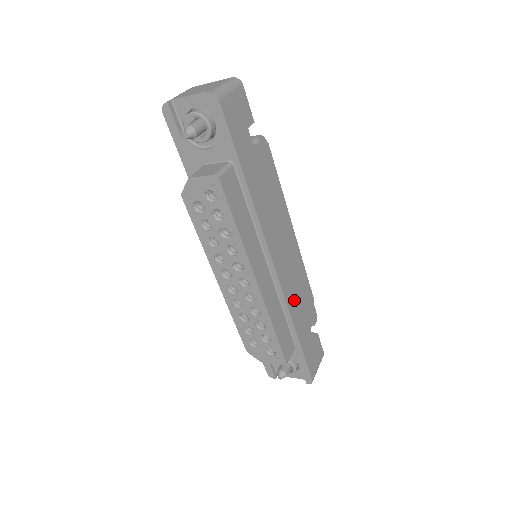
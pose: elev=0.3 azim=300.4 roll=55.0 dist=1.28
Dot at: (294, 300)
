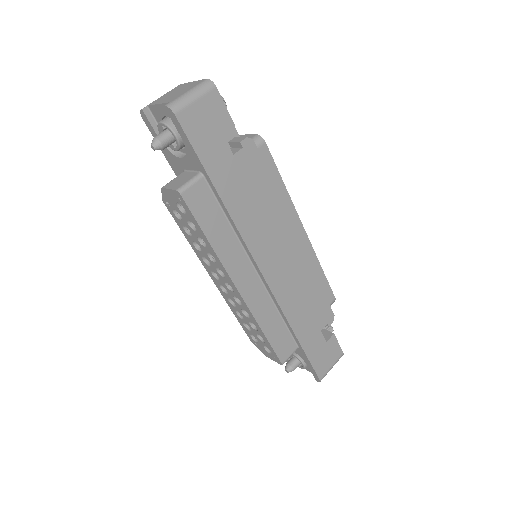
Dot at: (294, 304)
